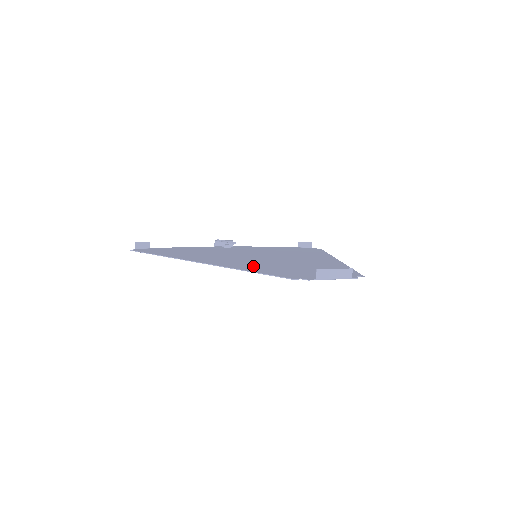
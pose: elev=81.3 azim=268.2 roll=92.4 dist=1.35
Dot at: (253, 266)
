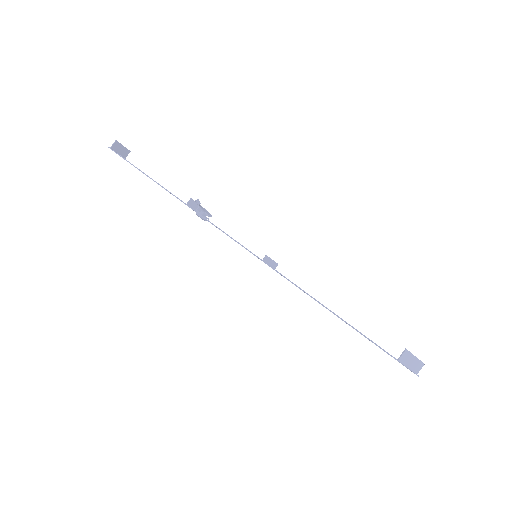
Dot at: occluded
